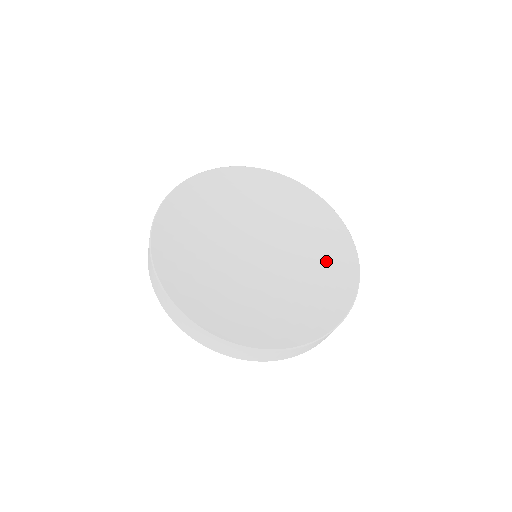
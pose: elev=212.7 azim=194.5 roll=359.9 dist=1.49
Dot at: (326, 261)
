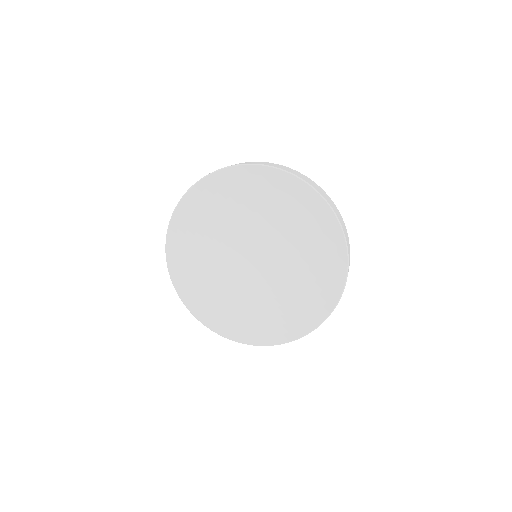
Dot at: (294, 212)
